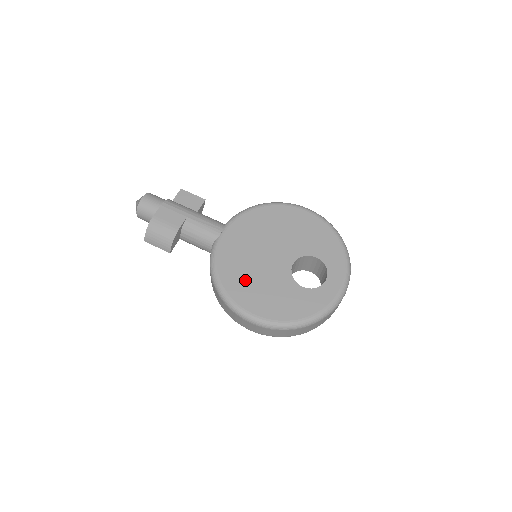
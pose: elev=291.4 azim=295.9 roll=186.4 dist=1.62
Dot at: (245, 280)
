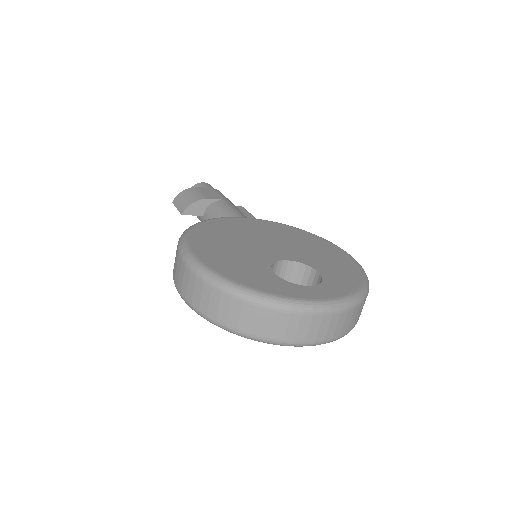
Dot at: (220, 238)
